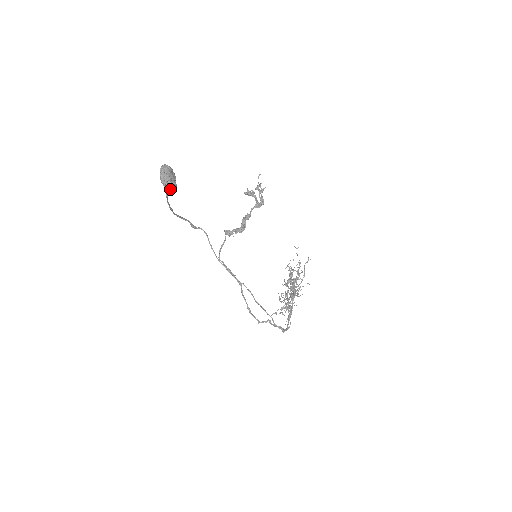
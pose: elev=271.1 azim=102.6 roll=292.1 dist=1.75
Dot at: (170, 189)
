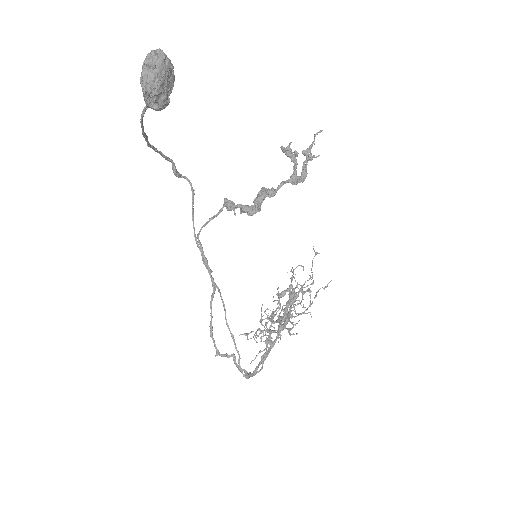
Dot at: (153, 105)
